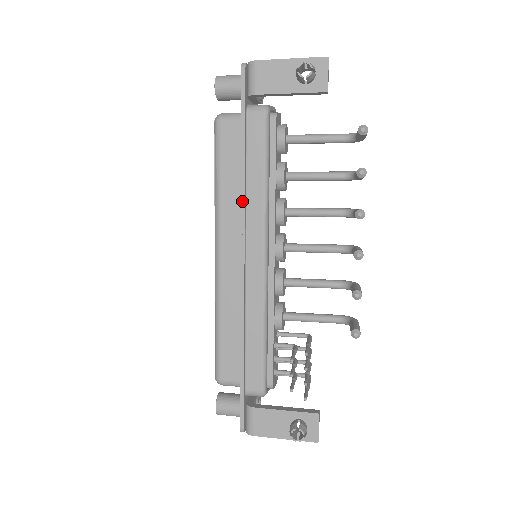
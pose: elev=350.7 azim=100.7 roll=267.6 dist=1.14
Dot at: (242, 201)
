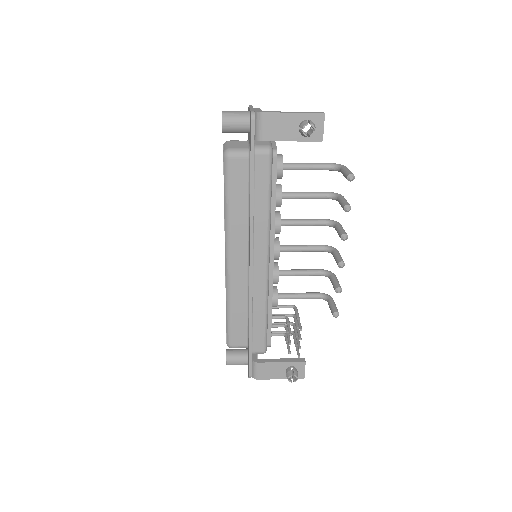
Dot at: (251, 224)
